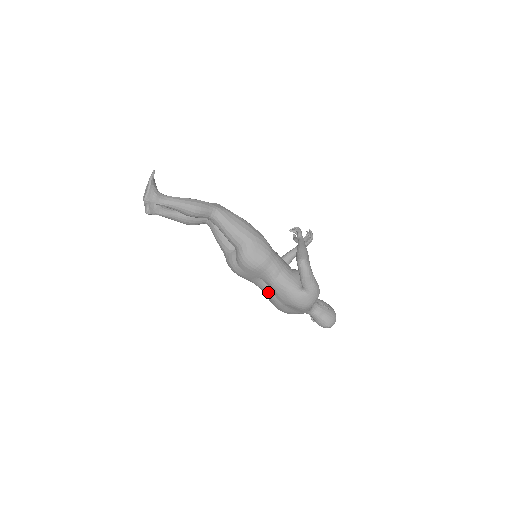
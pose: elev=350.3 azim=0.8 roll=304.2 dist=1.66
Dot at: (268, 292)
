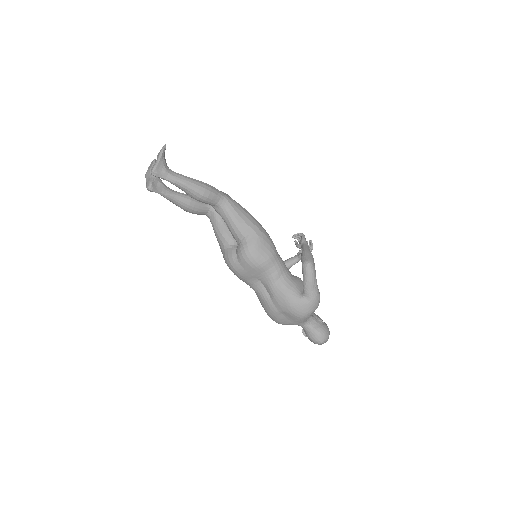
Dot at: (264, 296)
